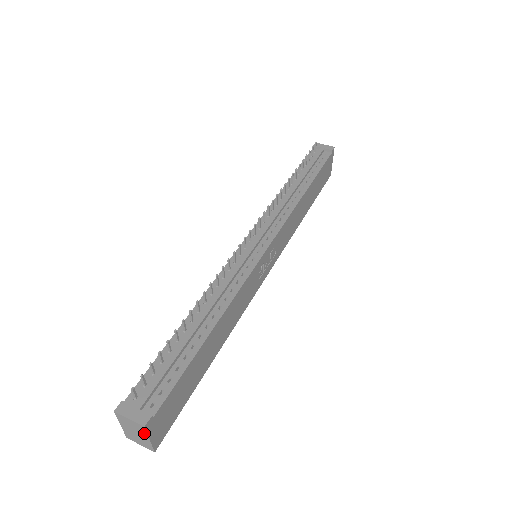
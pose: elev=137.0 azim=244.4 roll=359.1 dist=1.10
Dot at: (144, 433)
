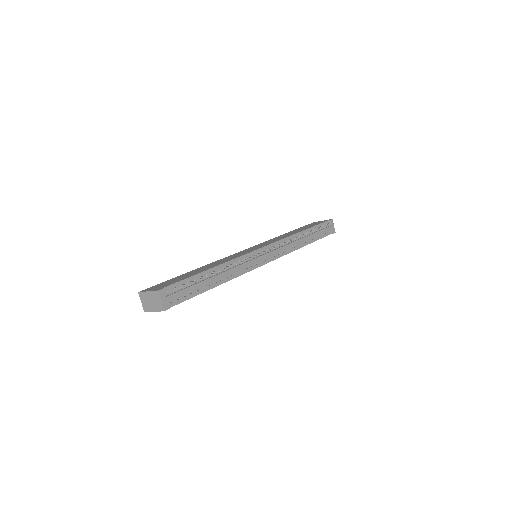
Dot at: (157, 309)
